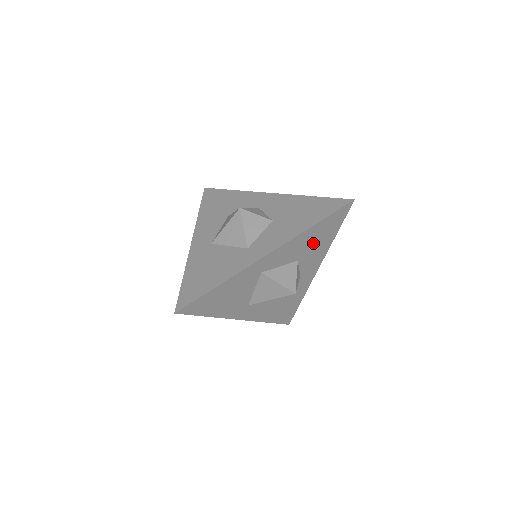
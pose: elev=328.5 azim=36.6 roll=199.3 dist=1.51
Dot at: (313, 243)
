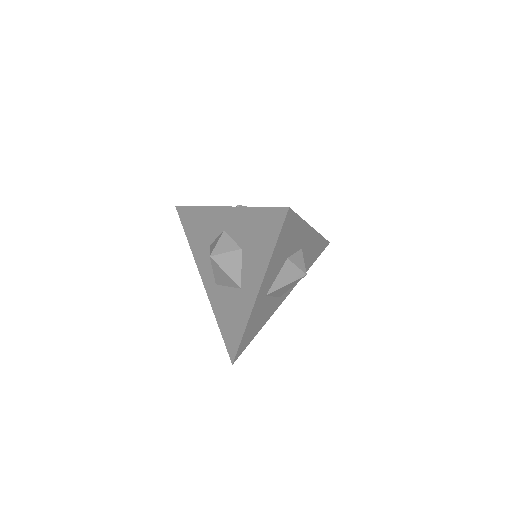
Dot at: (287, 245)
